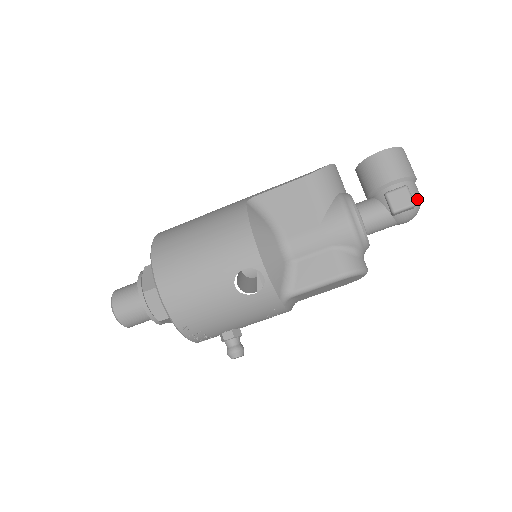
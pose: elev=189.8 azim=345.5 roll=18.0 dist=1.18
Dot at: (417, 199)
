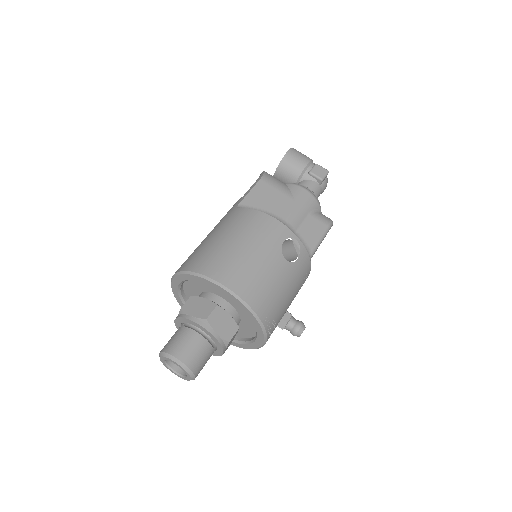
Dot at: occluded
